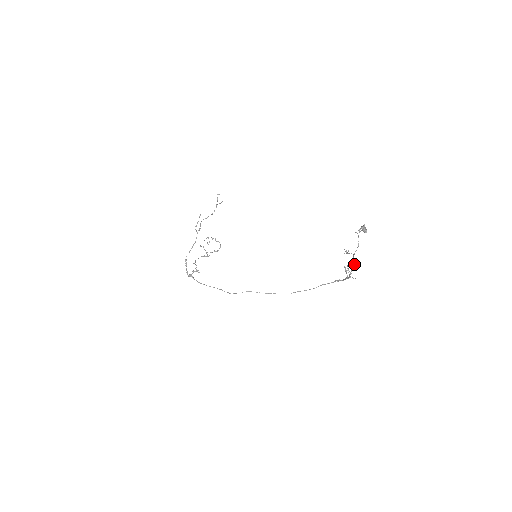
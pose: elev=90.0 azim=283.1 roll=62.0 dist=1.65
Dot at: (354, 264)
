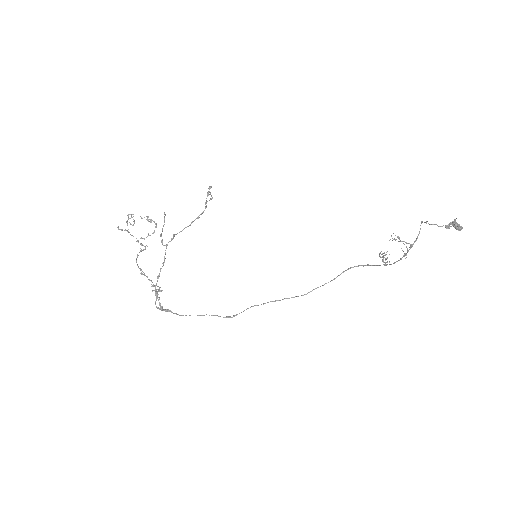
Dot at: (405, 253)
